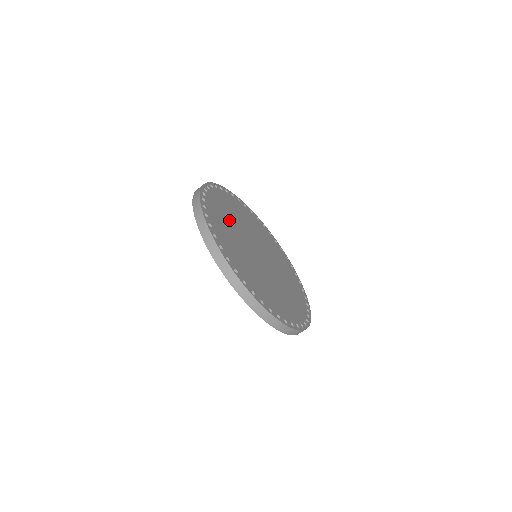
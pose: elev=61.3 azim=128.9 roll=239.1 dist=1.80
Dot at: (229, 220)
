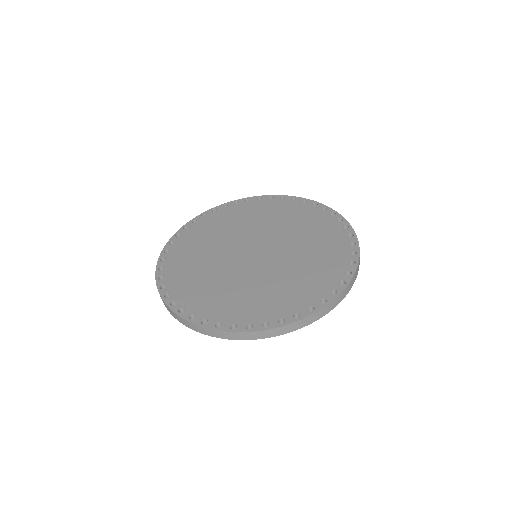
Dot at: (209, 279)
